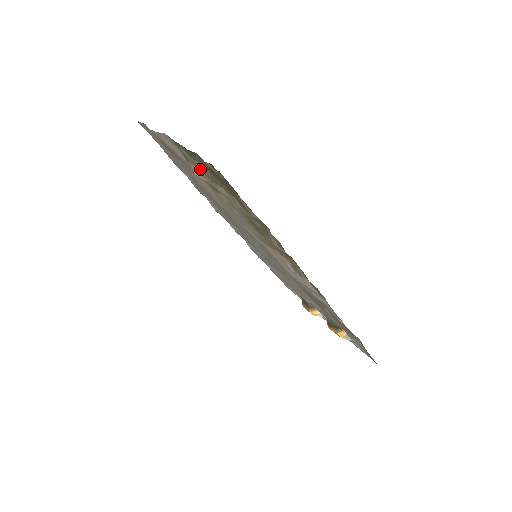
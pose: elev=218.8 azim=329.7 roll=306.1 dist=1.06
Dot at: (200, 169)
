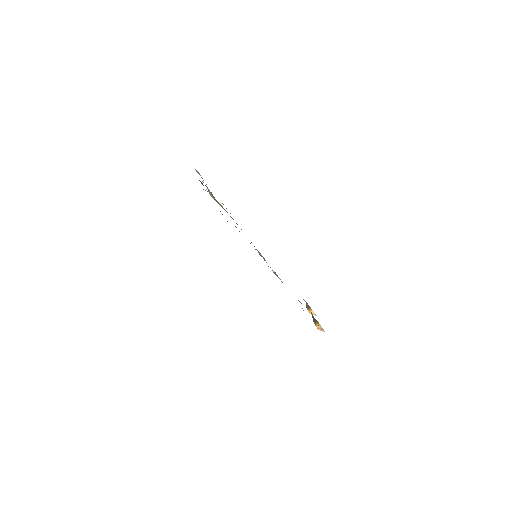
Dot at: occluded
